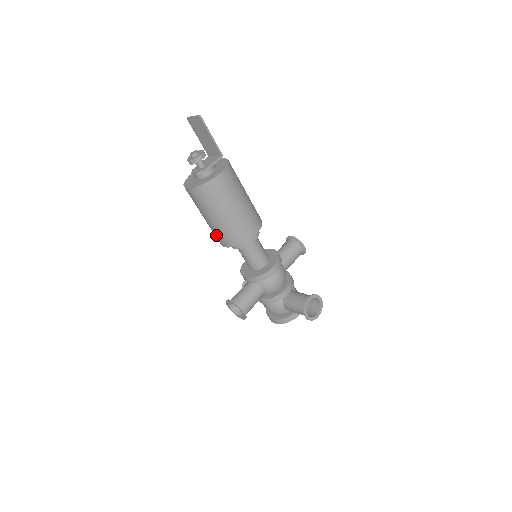
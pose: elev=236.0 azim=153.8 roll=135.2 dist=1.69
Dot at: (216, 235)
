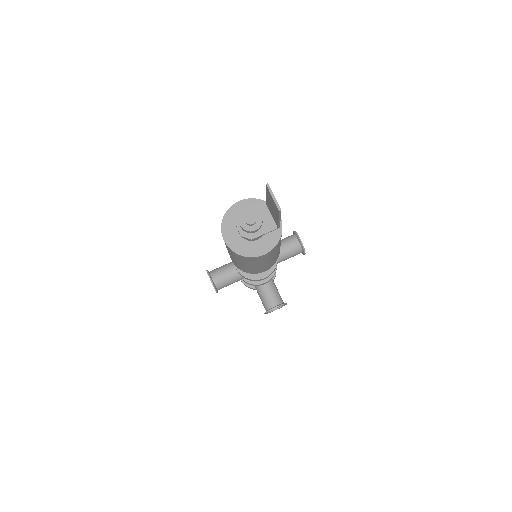
Dot at: occluded
